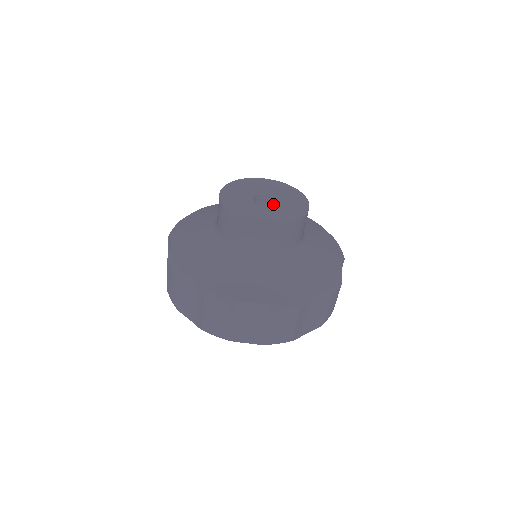
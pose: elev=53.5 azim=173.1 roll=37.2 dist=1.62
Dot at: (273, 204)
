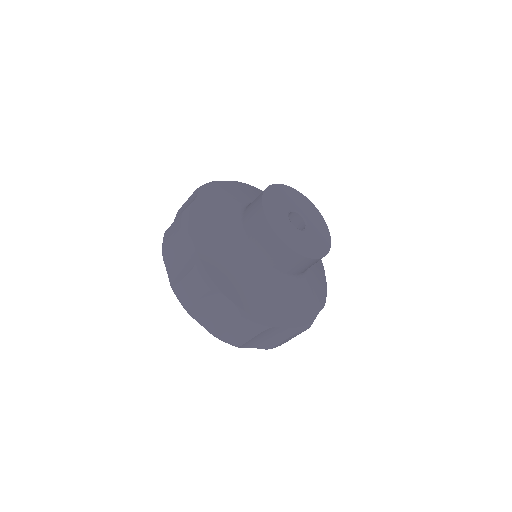
Dot at: (302, 230)
